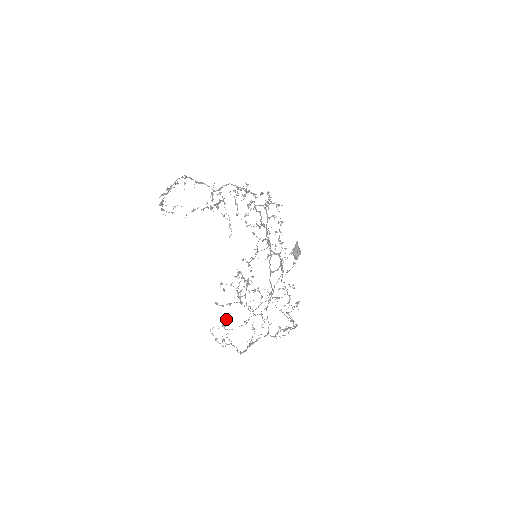
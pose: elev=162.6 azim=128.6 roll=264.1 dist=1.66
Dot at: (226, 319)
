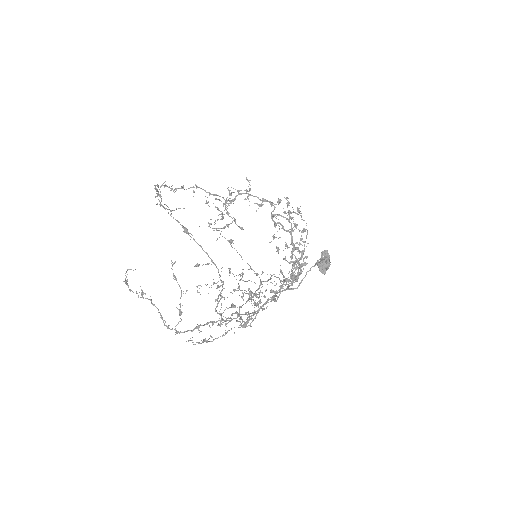
Dot at: occluded
